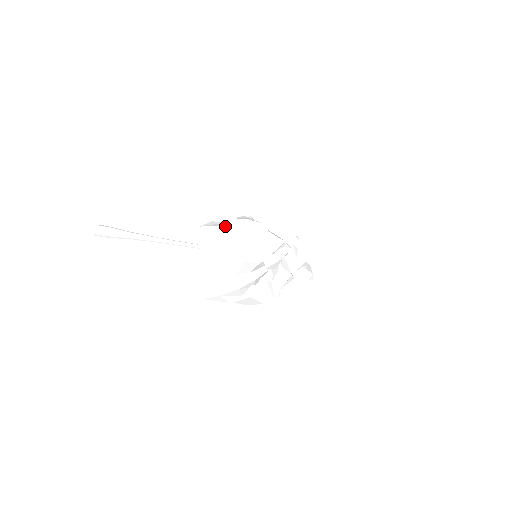
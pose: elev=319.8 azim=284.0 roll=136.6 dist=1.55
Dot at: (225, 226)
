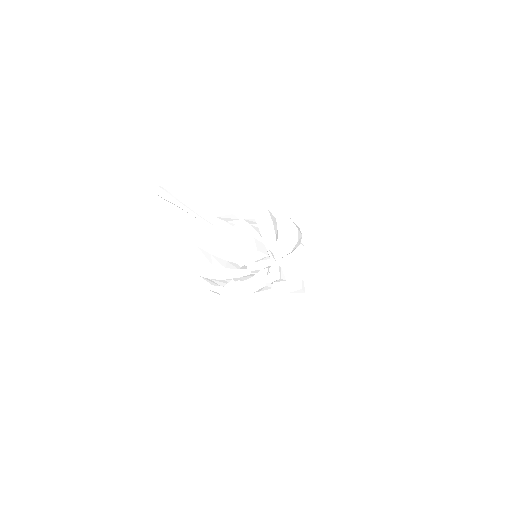
Dot at: (235, 223)
